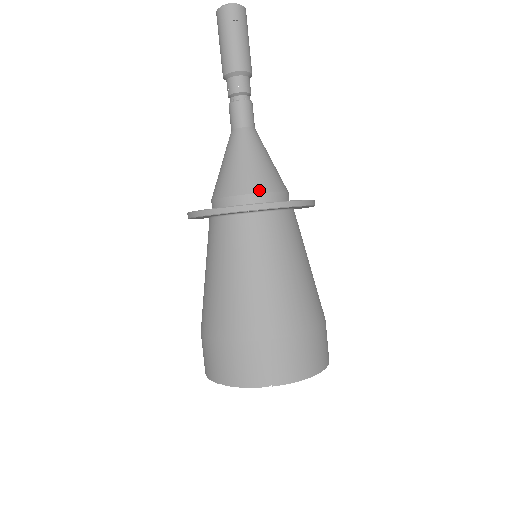
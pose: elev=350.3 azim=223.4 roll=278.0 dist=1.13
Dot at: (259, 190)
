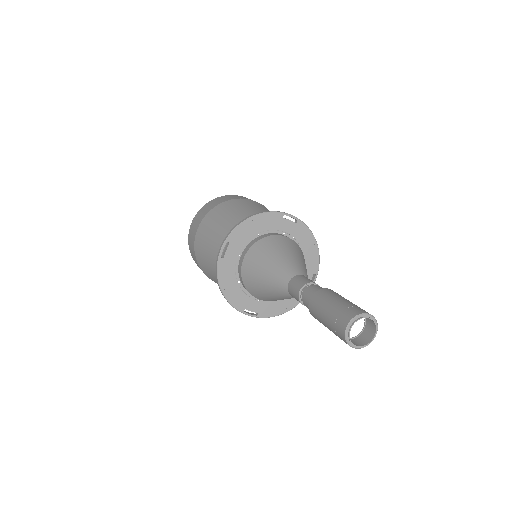
Dot at: occluded
